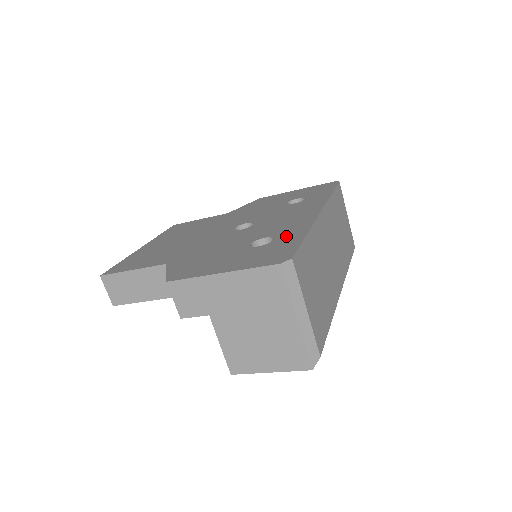
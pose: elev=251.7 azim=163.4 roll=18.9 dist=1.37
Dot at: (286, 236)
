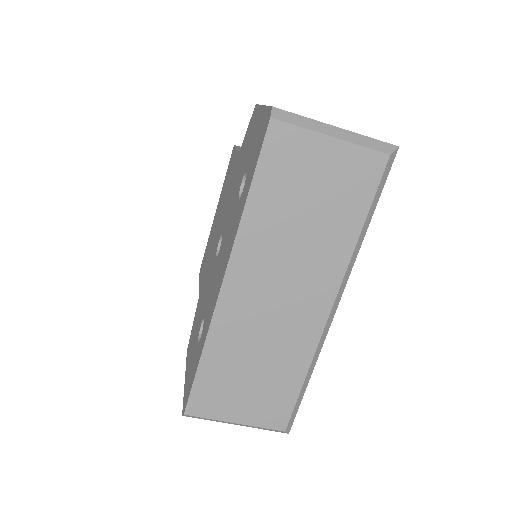
Dot at: (201, 342)
